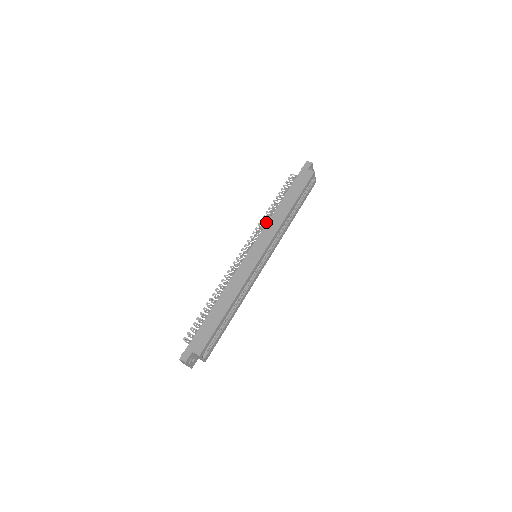
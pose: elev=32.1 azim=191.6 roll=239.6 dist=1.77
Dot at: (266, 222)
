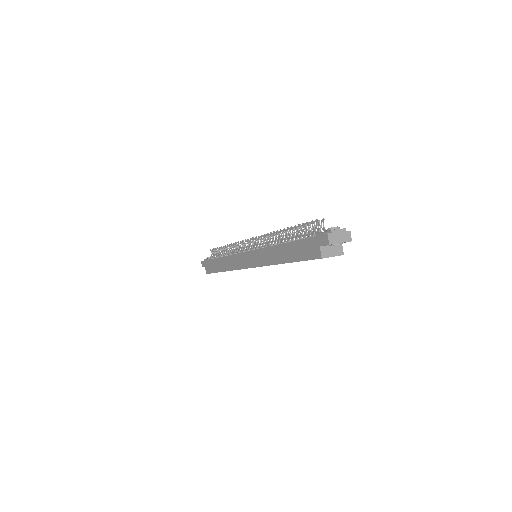
Dot at: (272, 240)
